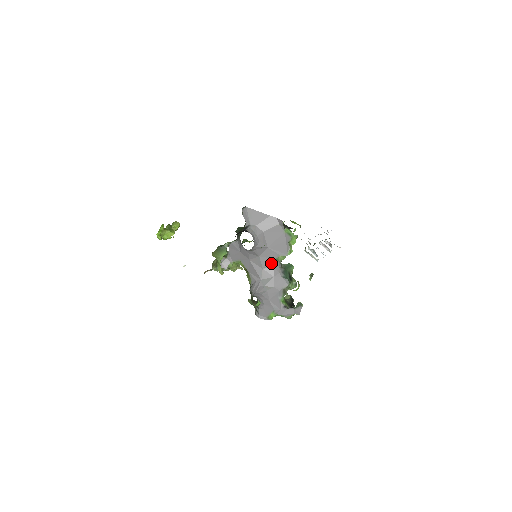
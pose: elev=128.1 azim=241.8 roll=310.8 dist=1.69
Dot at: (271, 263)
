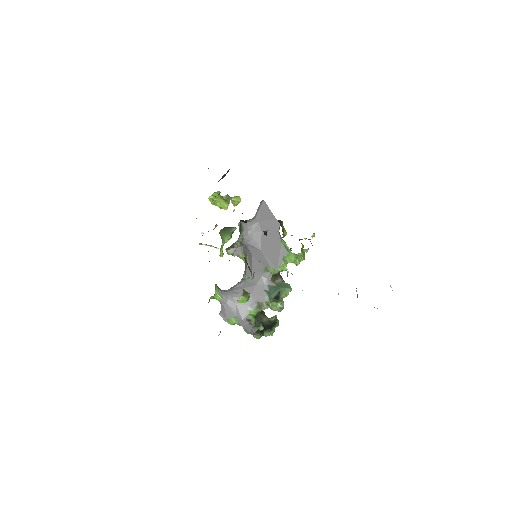
Dot at: (260, 269)
